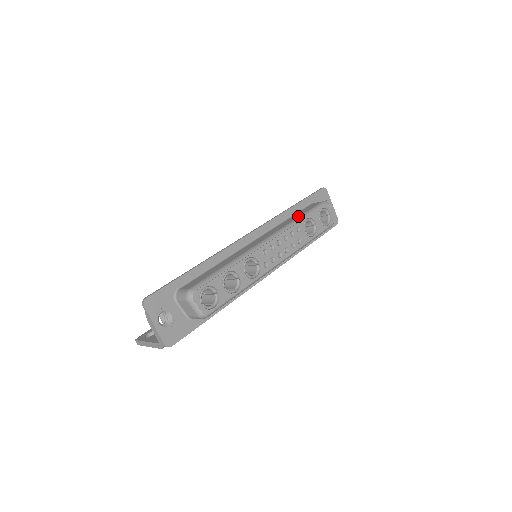
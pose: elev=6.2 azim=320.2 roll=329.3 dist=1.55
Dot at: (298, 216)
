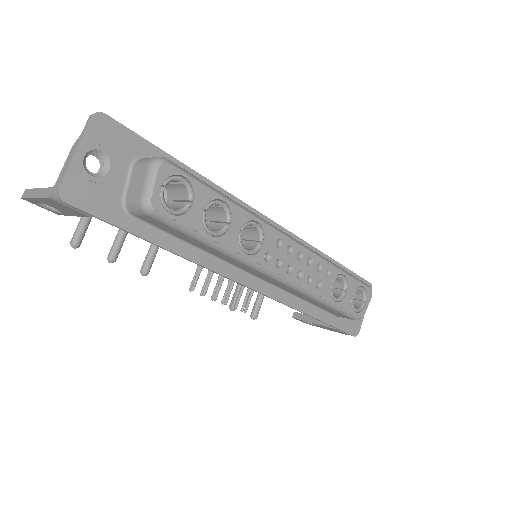
Dot at: occluded
